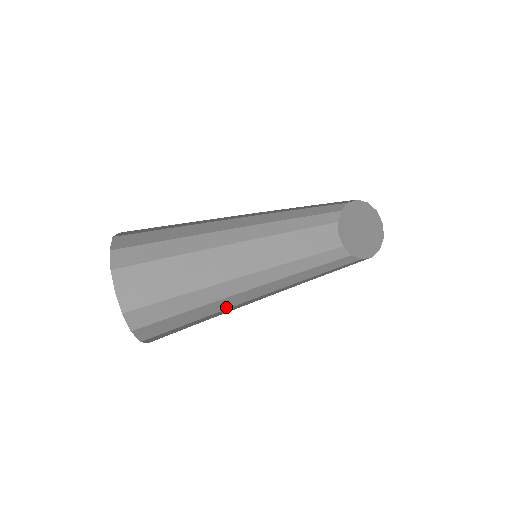
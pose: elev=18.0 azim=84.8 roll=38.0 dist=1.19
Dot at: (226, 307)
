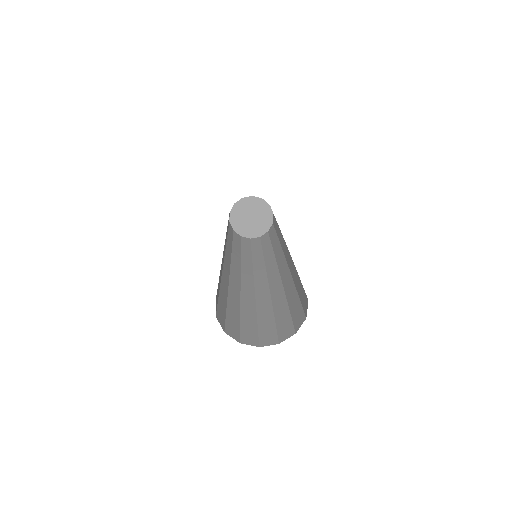
Dot at: (253, 301)
